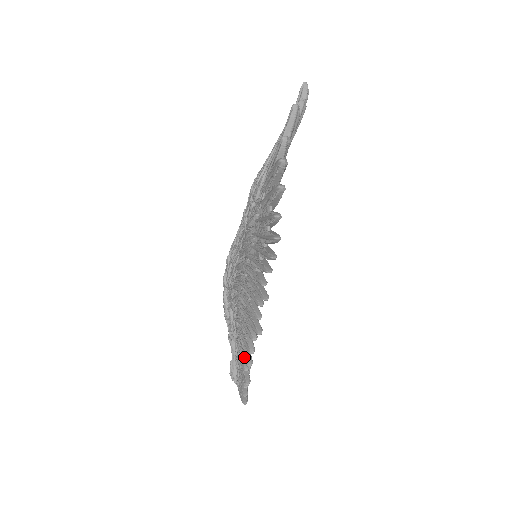
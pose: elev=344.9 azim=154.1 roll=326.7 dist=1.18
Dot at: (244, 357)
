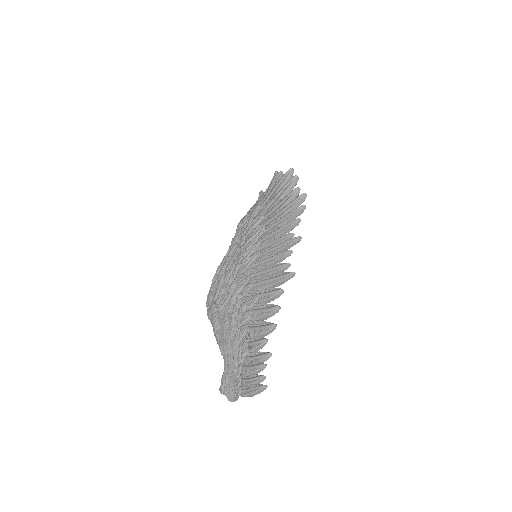
Dot at: (264, 325)
